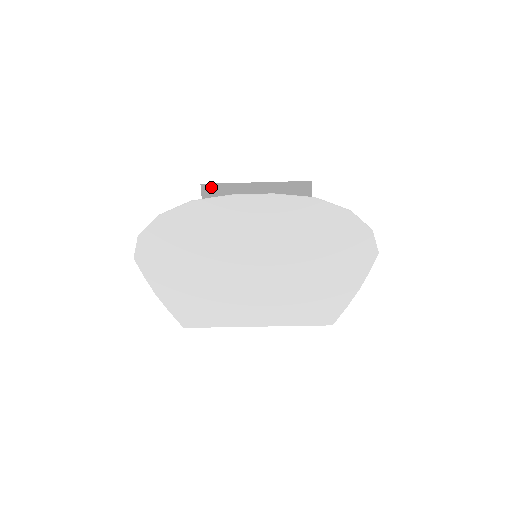
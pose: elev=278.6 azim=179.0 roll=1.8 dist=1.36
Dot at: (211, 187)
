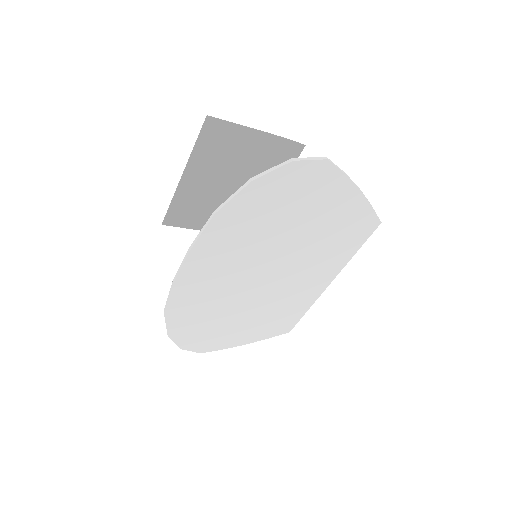
Dot at: (169, 217)
